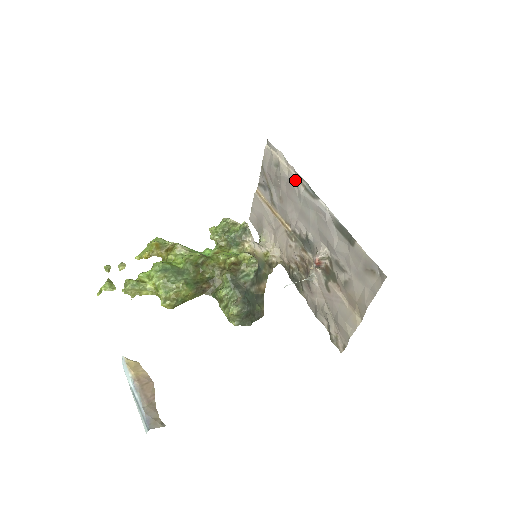
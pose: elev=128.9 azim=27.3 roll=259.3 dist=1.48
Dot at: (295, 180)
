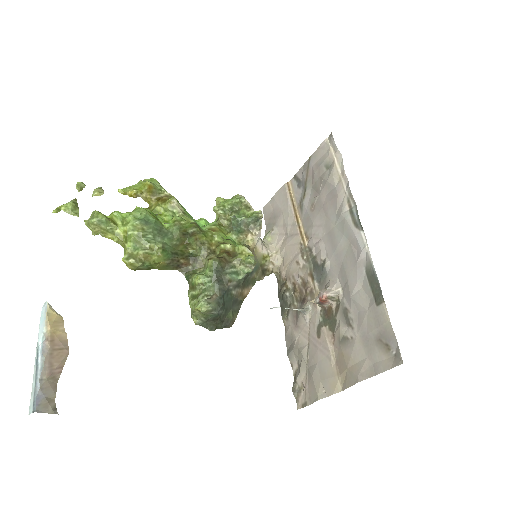
Dot at: (342, 194)
